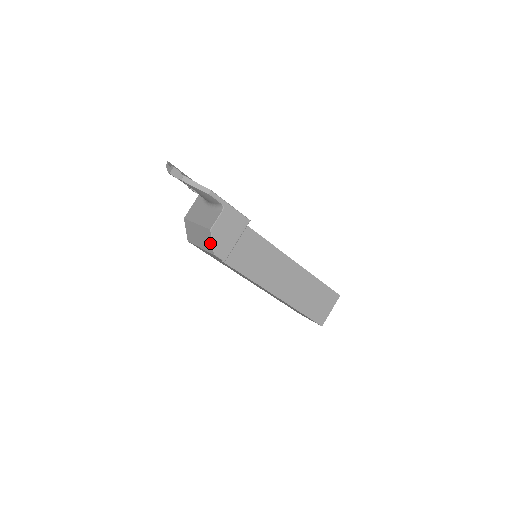
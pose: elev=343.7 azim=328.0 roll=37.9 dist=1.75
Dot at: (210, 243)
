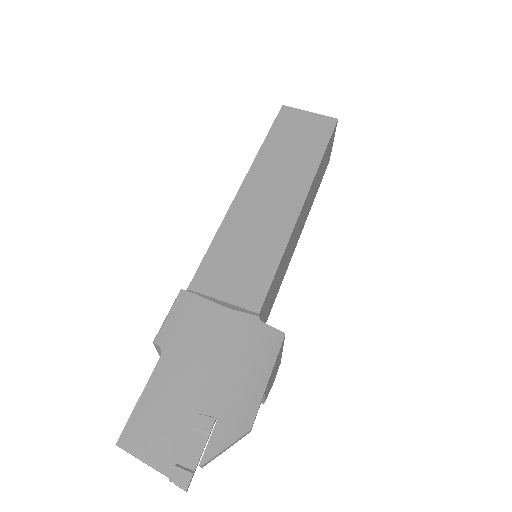
Dot at: occluded
